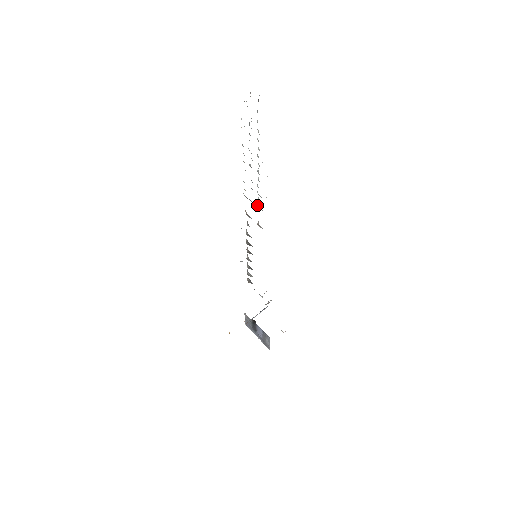
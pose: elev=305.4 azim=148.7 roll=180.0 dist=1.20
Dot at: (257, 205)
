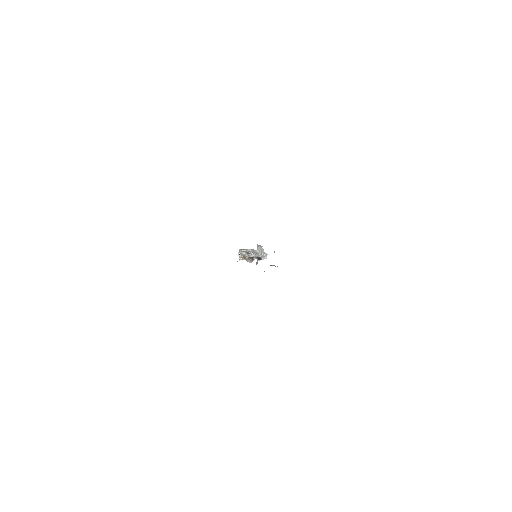
Dot at: occluded
